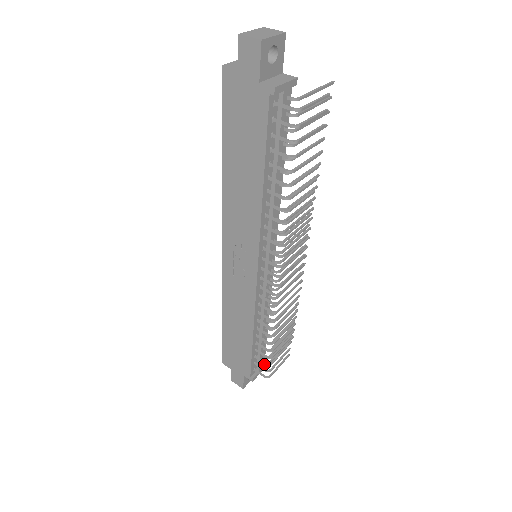
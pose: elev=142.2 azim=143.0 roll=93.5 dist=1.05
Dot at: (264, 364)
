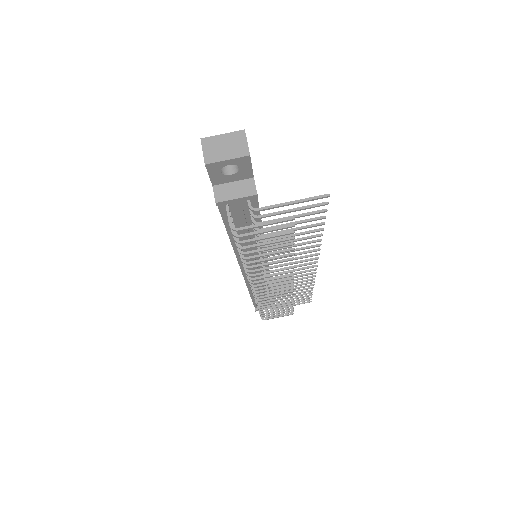
Dot at: occluded
